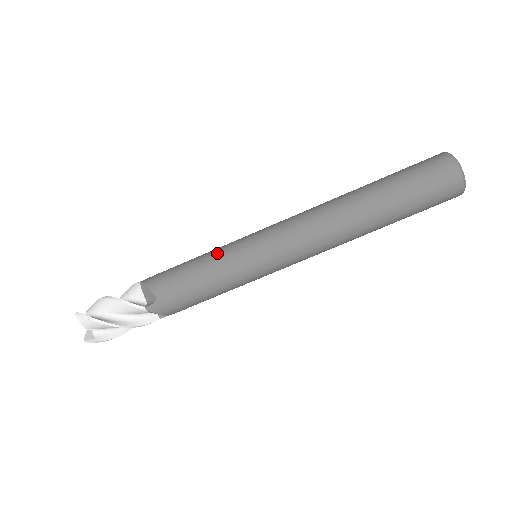
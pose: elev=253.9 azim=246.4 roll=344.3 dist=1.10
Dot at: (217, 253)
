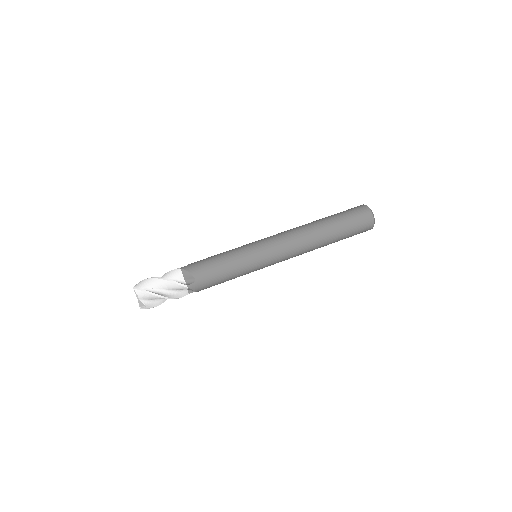
Dot at: (236, 253)
